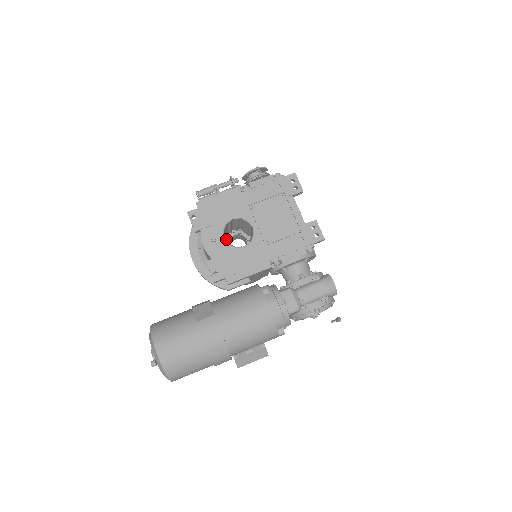
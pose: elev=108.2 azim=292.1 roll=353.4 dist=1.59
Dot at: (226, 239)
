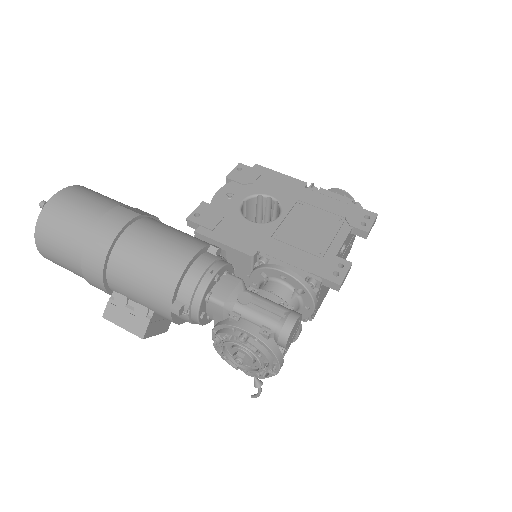
Dot at: occluded
